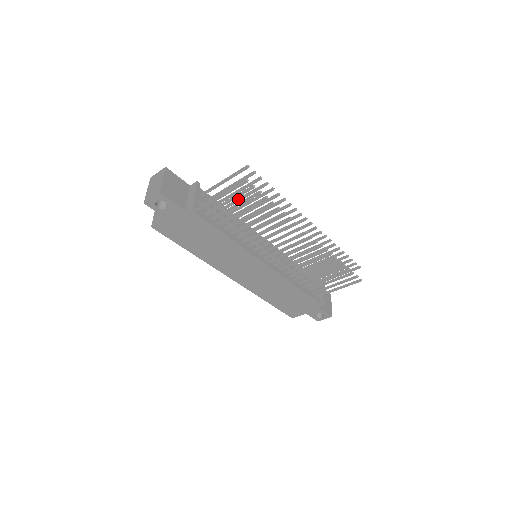
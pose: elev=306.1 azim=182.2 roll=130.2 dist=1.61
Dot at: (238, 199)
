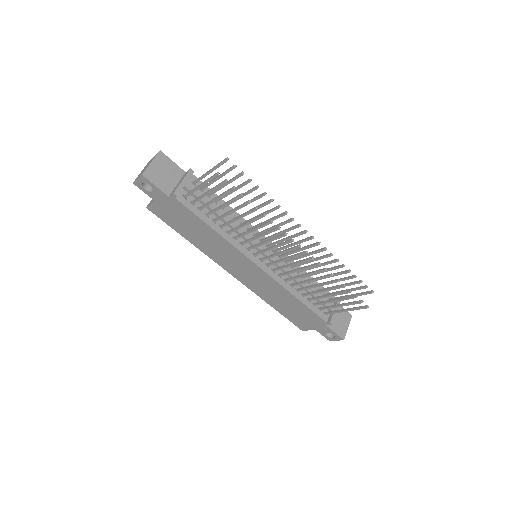
Dot at: occluded
